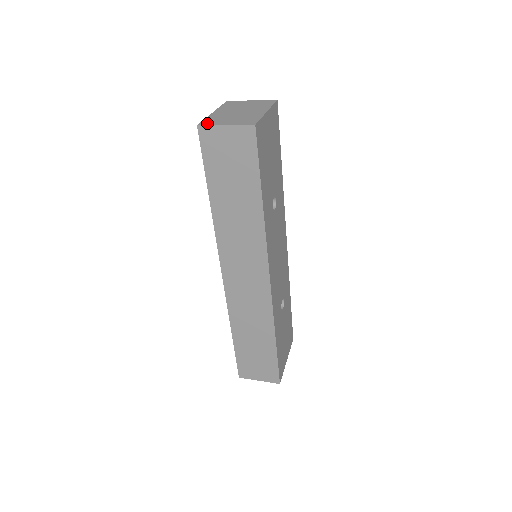
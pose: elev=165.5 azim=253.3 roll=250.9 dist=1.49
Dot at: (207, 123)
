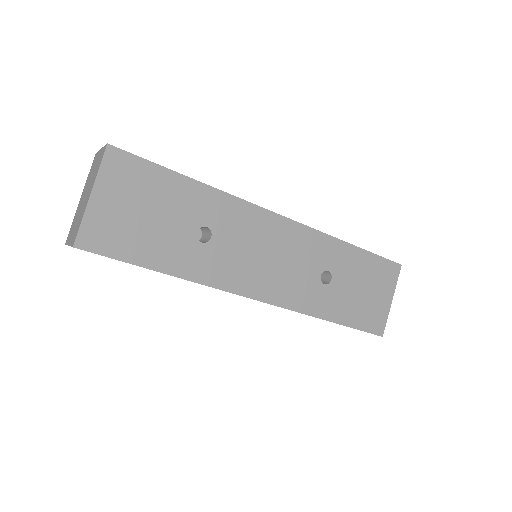
Dot at: (68, 238)
